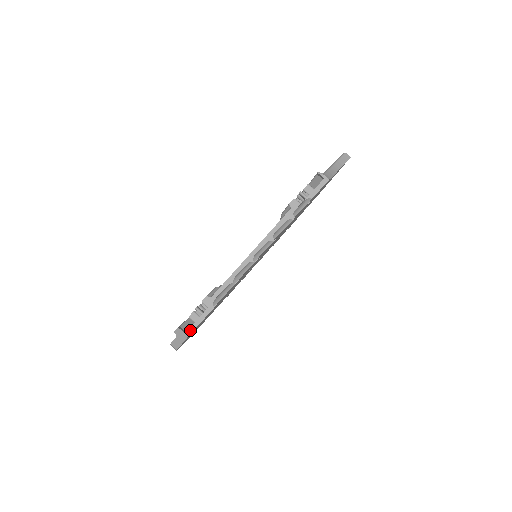
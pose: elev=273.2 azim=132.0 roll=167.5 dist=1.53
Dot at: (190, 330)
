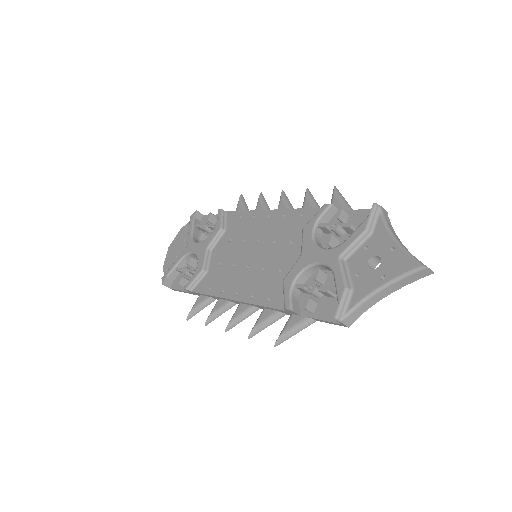
Dot at: (175, 290)
